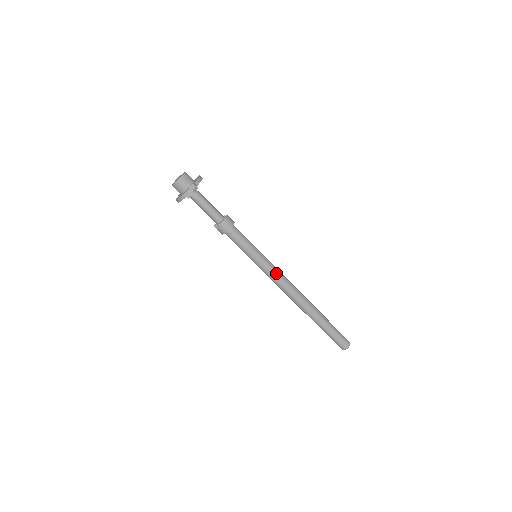
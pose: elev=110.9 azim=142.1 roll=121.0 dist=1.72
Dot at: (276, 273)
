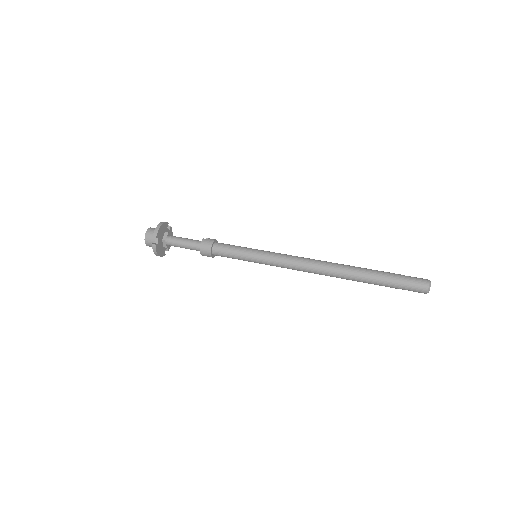
Dot at: (283, 261)
